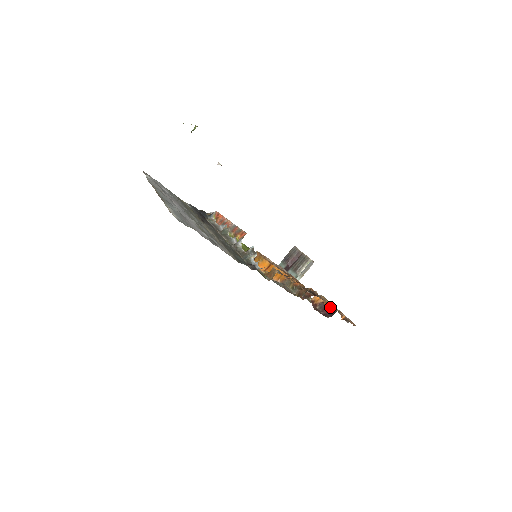
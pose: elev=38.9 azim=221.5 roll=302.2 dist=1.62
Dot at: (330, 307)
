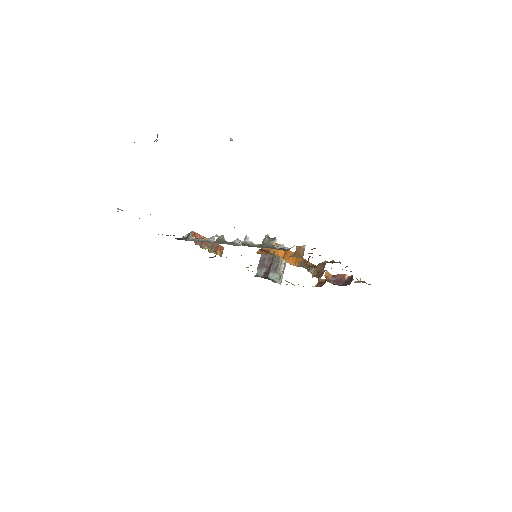
Dot at: (343, 276)
